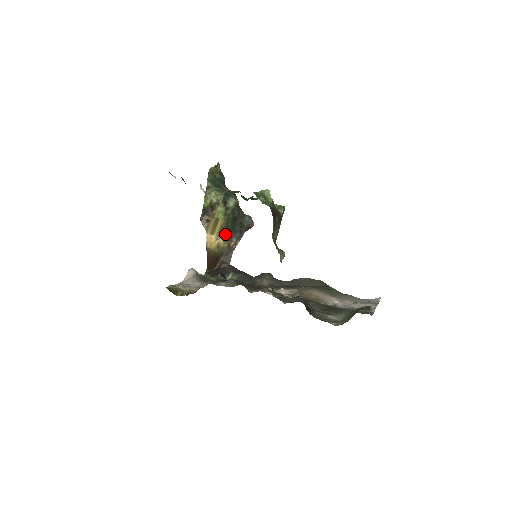
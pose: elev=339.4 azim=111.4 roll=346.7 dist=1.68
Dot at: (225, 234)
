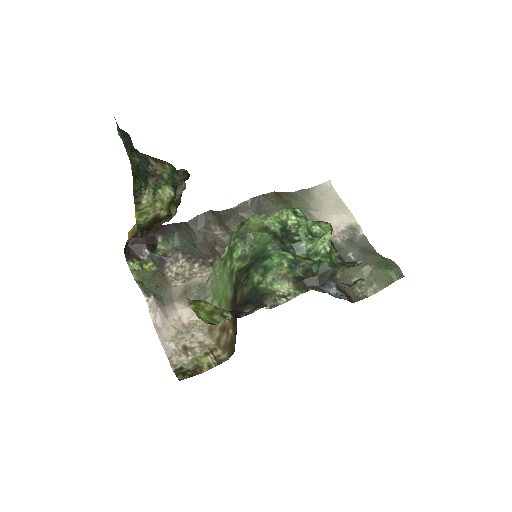
Dot at: occluded
